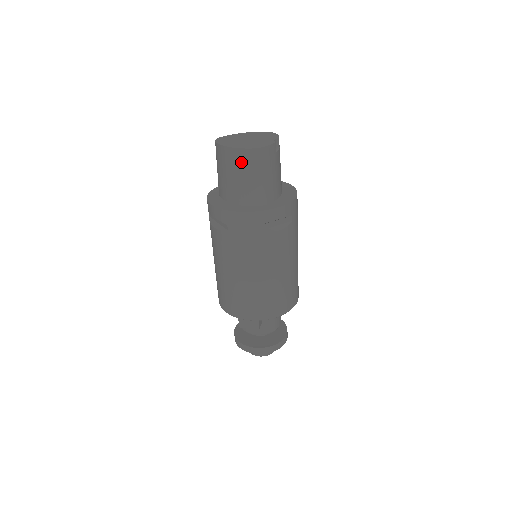
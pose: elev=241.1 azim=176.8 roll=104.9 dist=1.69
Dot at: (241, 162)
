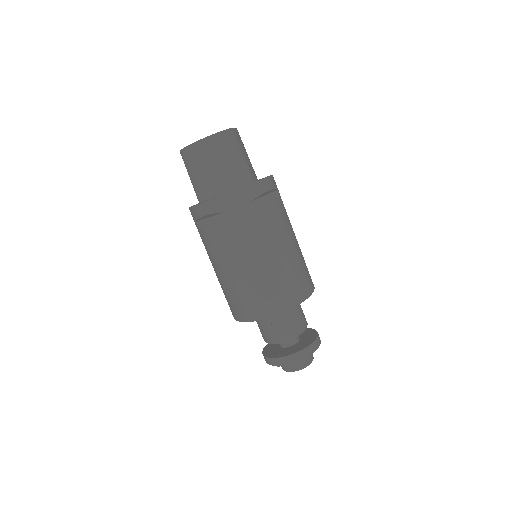
Dot at: (215, 148)
